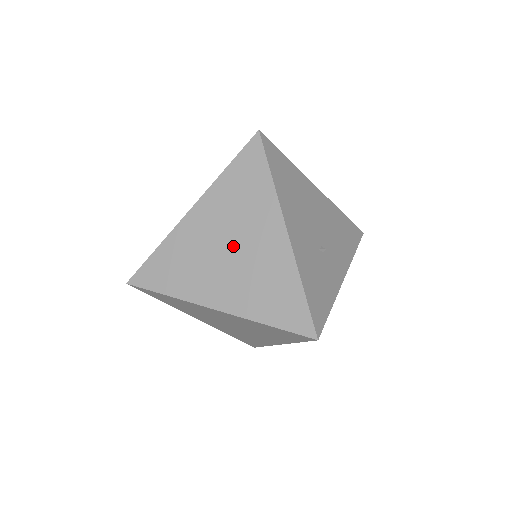
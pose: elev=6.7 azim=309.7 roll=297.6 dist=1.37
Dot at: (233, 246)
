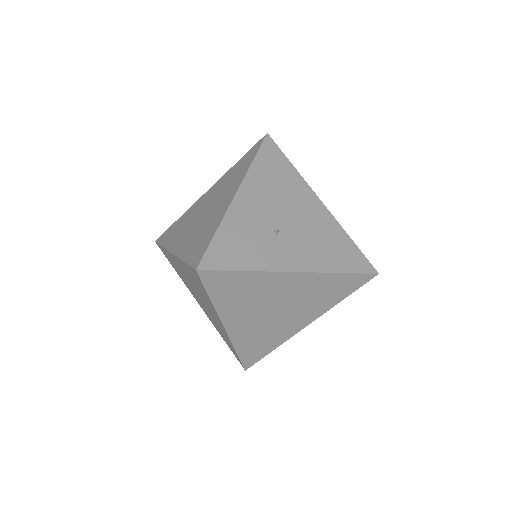
Dot at: (207, 209)
